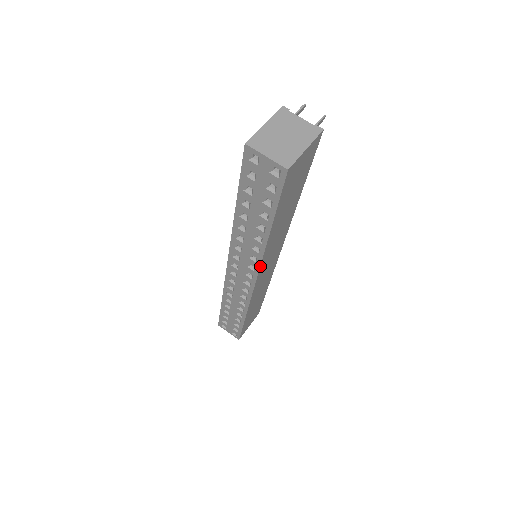
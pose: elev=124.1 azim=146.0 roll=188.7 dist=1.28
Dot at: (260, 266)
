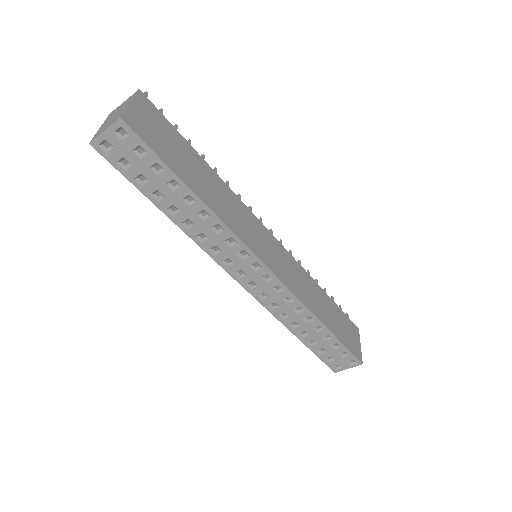
Dot at: (243, 243)
